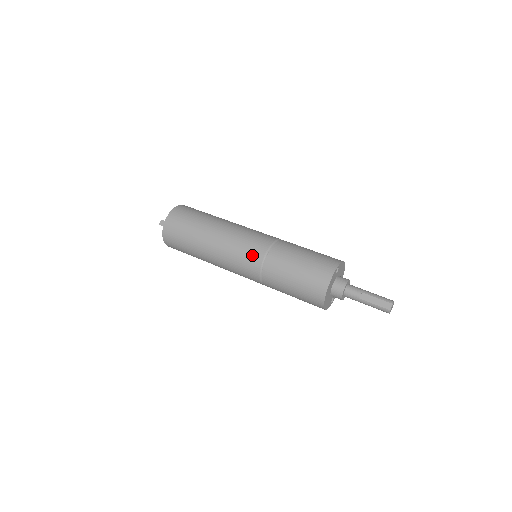
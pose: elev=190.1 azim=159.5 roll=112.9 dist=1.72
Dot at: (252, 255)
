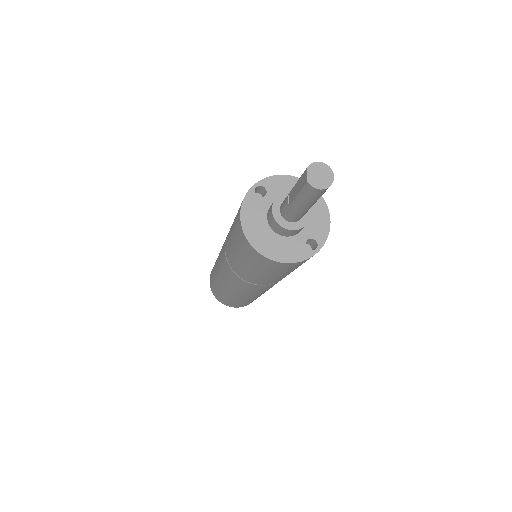
Dot at: (222, 254)
